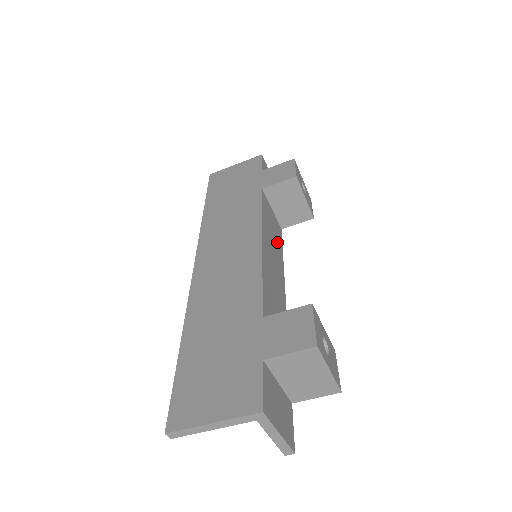
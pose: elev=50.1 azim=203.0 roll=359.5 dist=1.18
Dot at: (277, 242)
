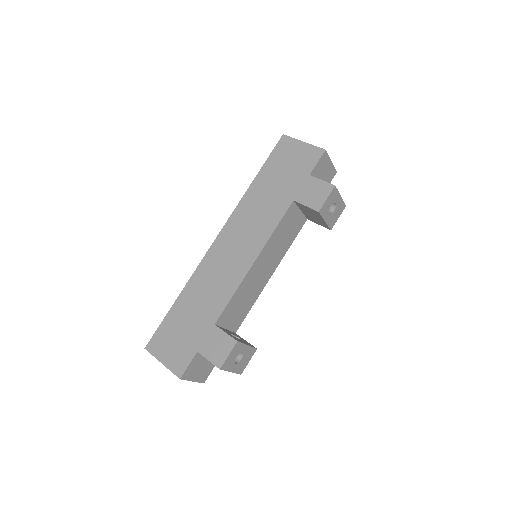
Dot at: (286, 241)
